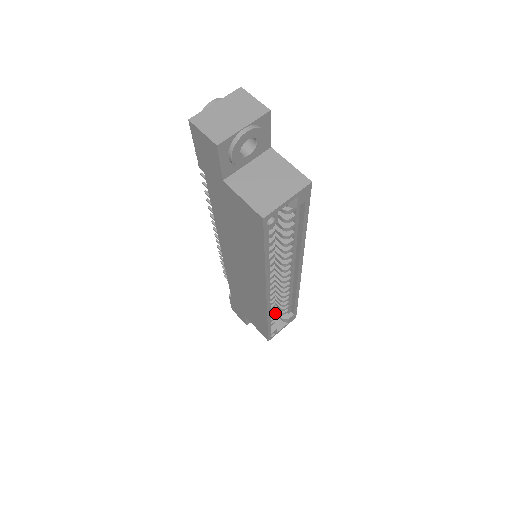
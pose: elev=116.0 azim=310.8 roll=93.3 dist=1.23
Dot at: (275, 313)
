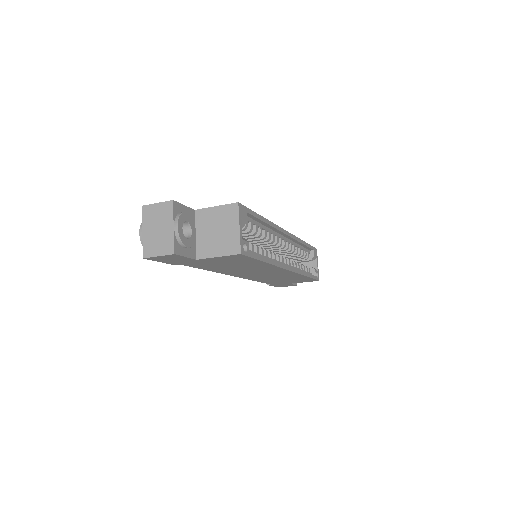
Dot at: (303, 262)
